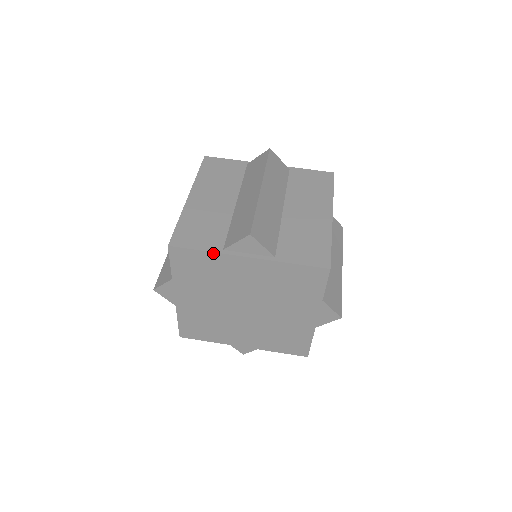
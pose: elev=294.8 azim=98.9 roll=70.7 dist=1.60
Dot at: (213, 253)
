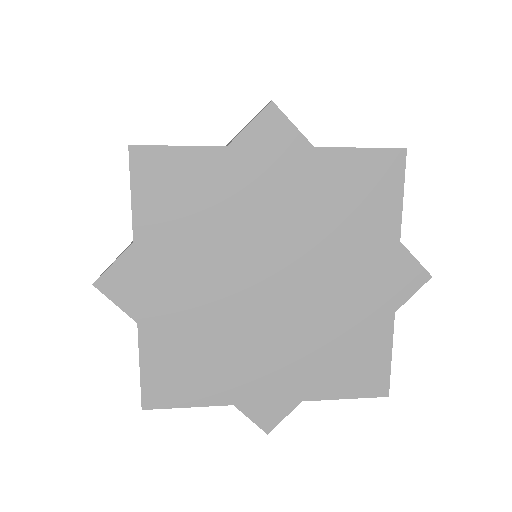
Dot at: (211, 148)
